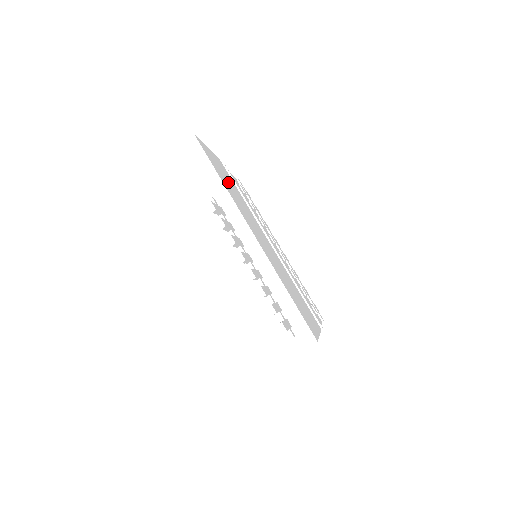
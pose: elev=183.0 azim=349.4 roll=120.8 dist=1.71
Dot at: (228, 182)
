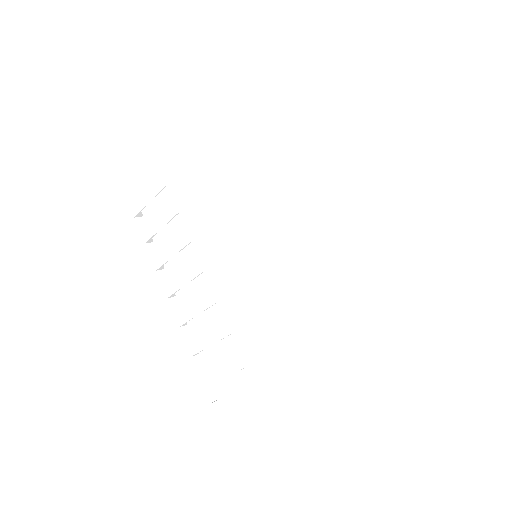
Dot at: occluded
